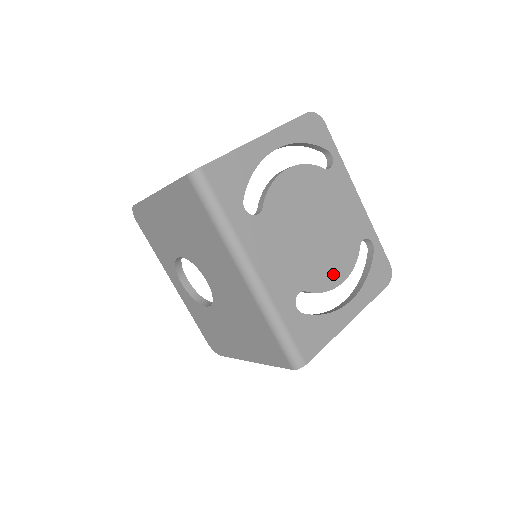
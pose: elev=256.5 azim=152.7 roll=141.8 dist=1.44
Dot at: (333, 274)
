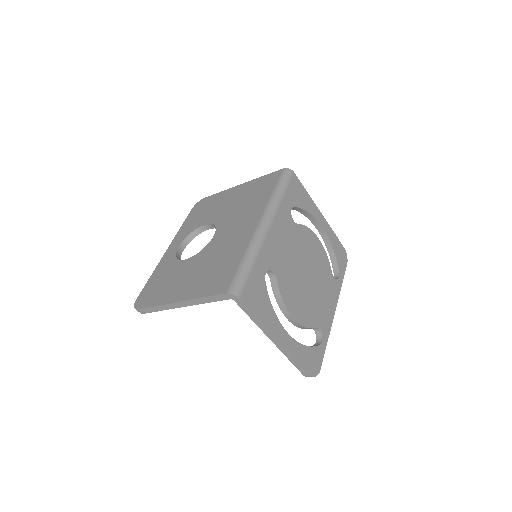
Dot at: (294, 305)
